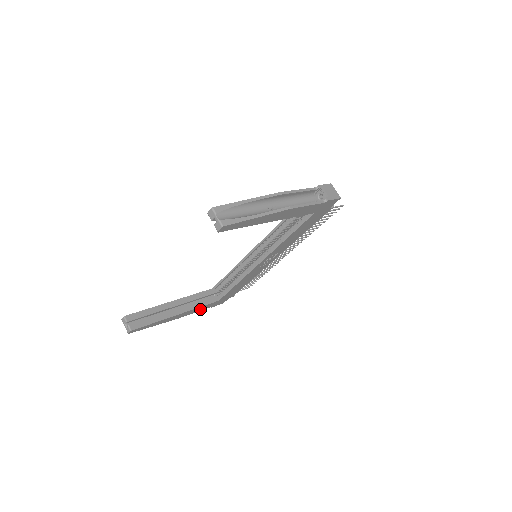
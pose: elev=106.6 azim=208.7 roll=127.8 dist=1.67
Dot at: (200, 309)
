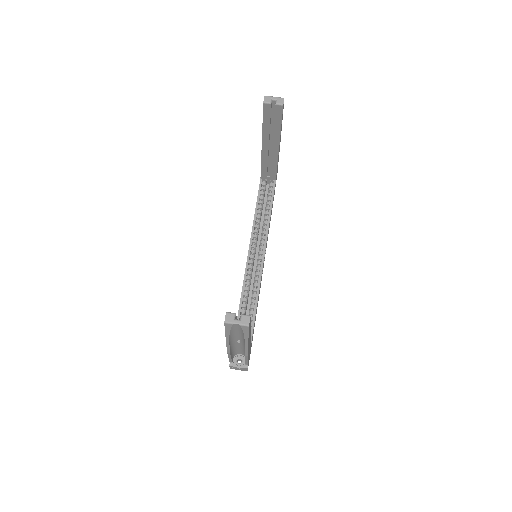
Dot at: occluded
